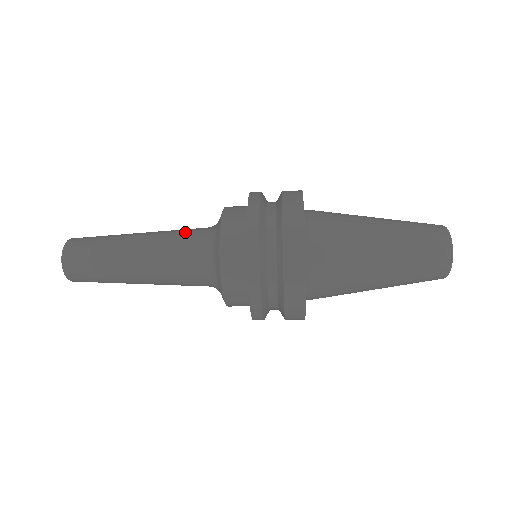
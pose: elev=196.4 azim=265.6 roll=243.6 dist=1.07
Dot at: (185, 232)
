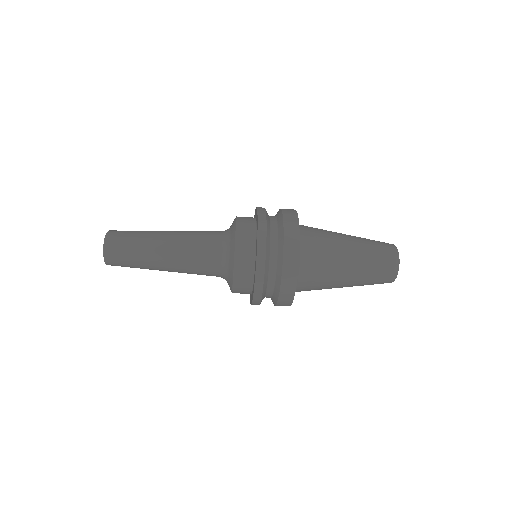
Dot at: occluded
